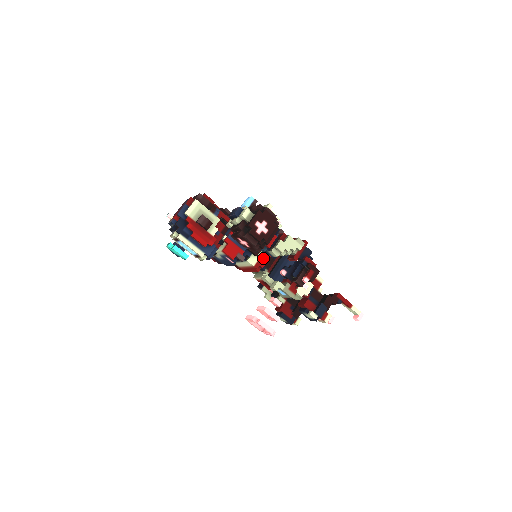
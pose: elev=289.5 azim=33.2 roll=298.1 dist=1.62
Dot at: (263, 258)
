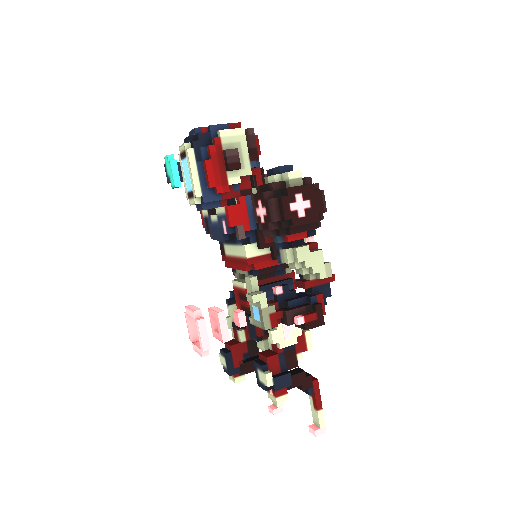
Dot at: (265, 259)
